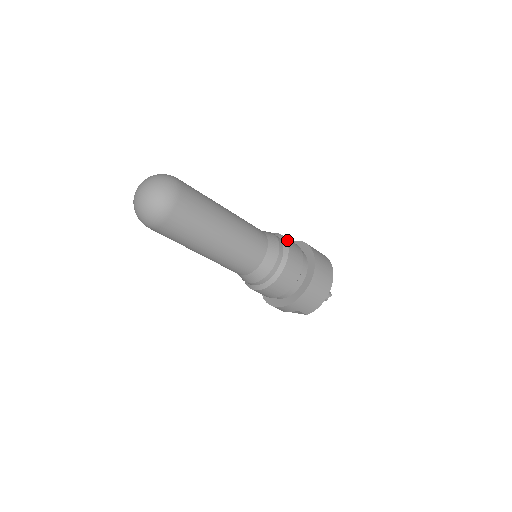
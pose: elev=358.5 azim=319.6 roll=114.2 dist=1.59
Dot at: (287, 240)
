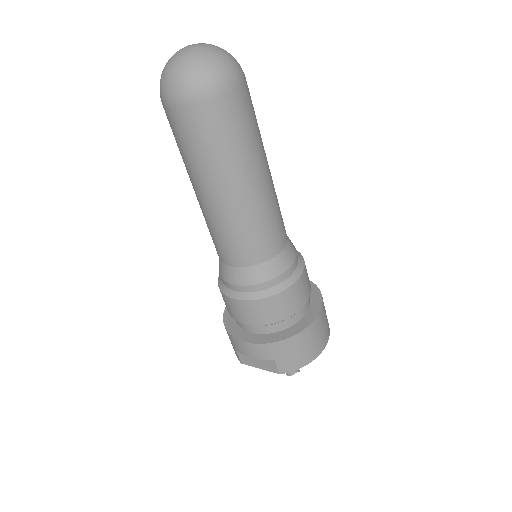
Dot at: (302, 256)
